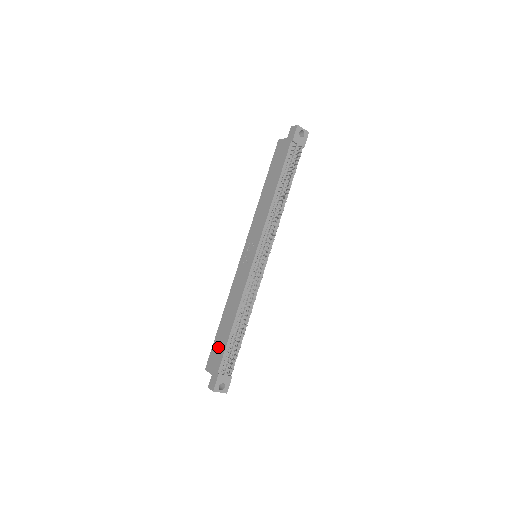
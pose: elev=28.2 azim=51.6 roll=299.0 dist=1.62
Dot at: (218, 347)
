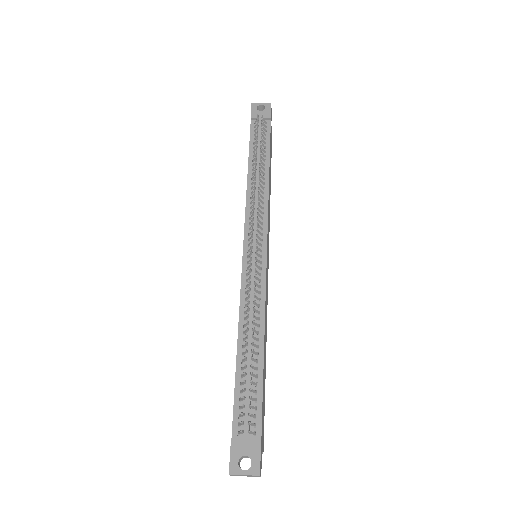
Dot at: occluded
